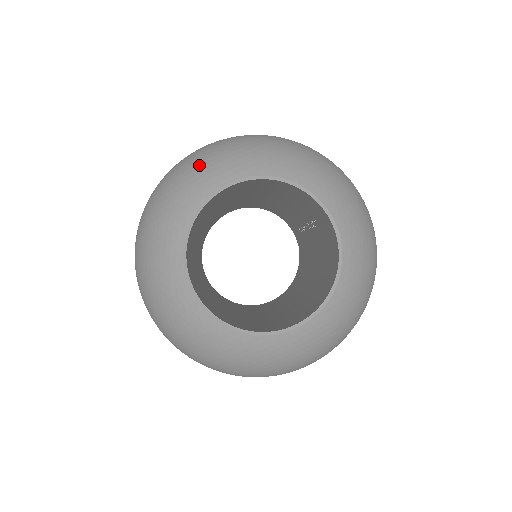
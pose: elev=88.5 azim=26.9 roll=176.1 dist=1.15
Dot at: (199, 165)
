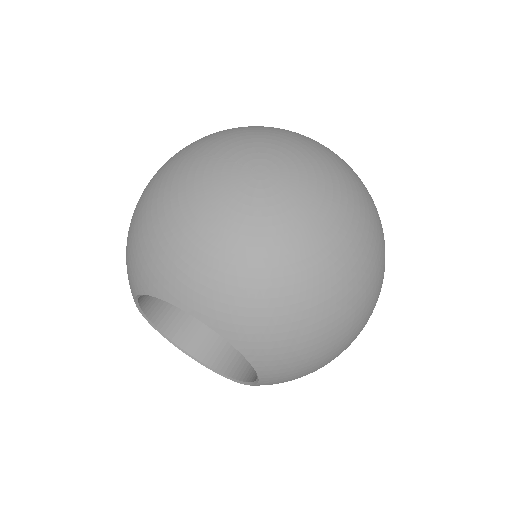
Dot at: (190, 260)
